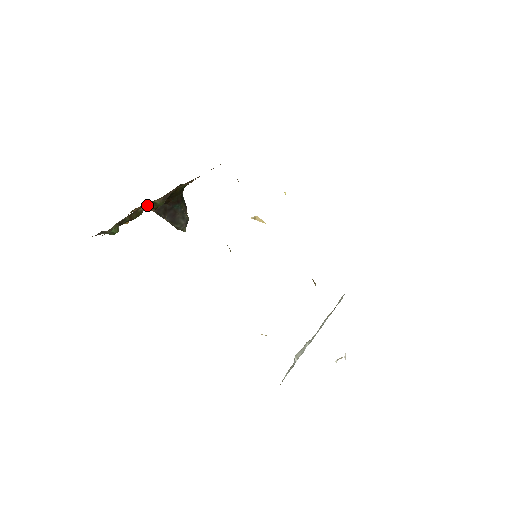
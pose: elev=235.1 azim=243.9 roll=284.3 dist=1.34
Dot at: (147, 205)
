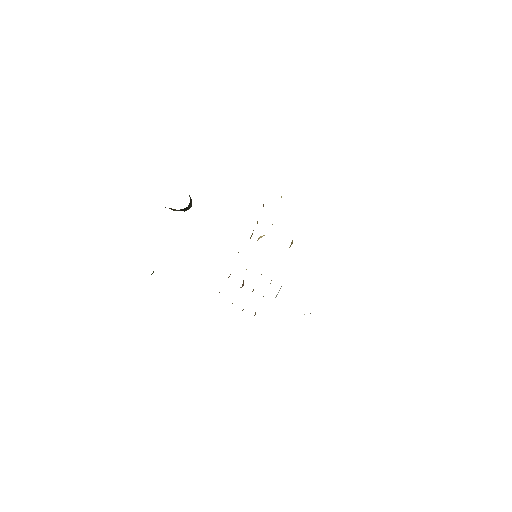
Dot at: occluded
